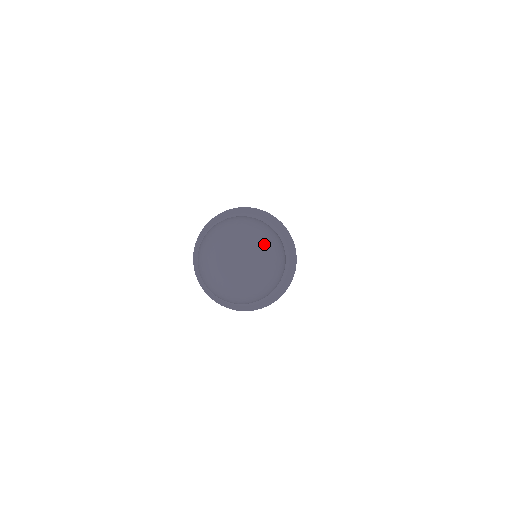
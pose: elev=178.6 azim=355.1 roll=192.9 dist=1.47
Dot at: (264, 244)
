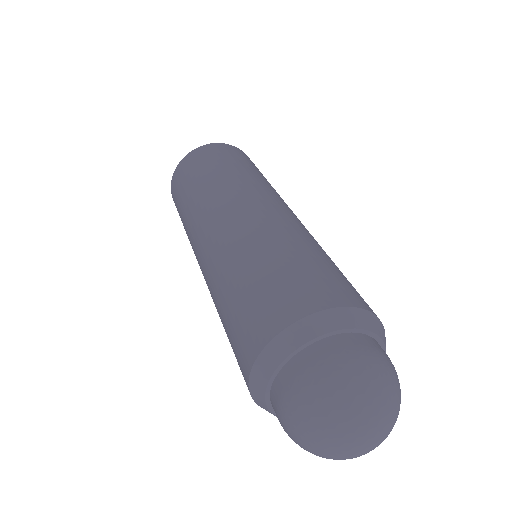
Dot at: (392, 401)
